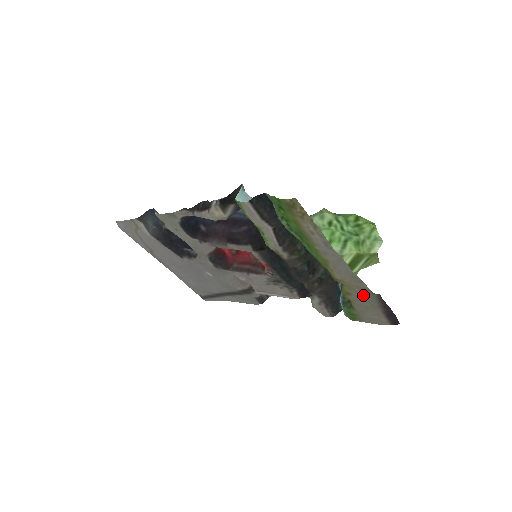
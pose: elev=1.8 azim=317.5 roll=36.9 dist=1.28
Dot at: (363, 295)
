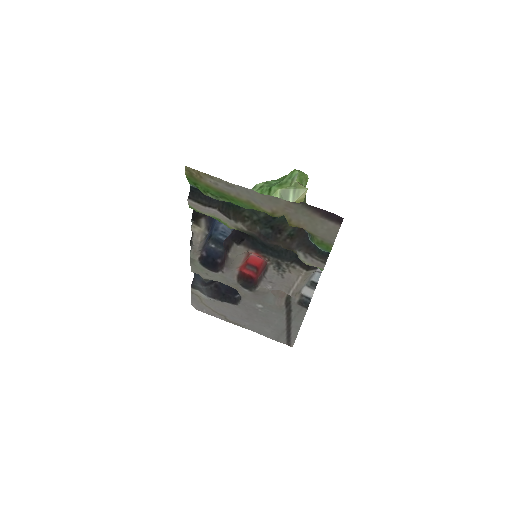
Dot at: (294, 212)
